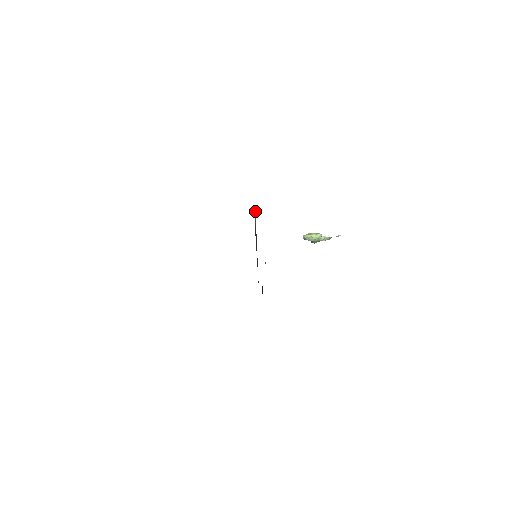
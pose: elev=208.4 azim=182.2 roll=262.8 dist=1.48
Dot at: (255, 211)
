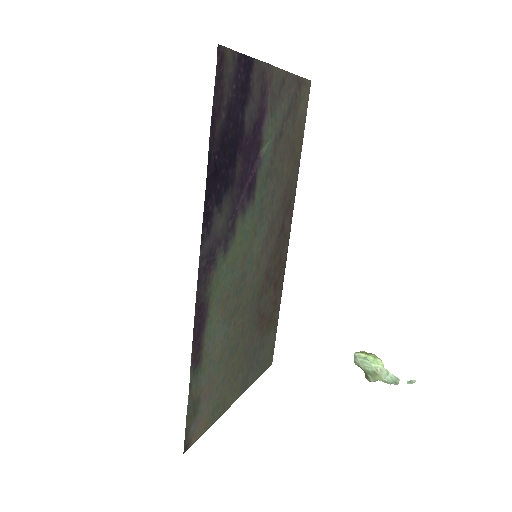
Dot at: (269, 142)
